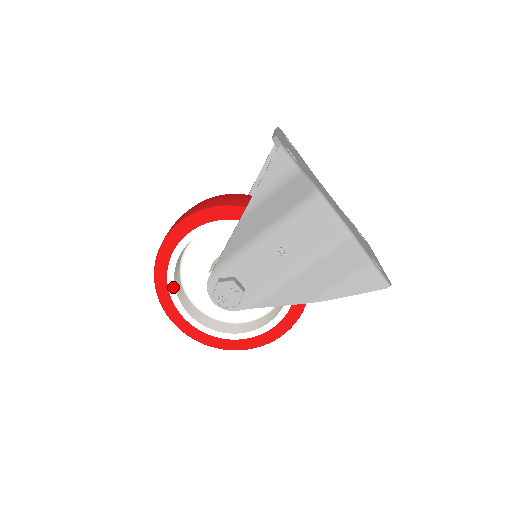
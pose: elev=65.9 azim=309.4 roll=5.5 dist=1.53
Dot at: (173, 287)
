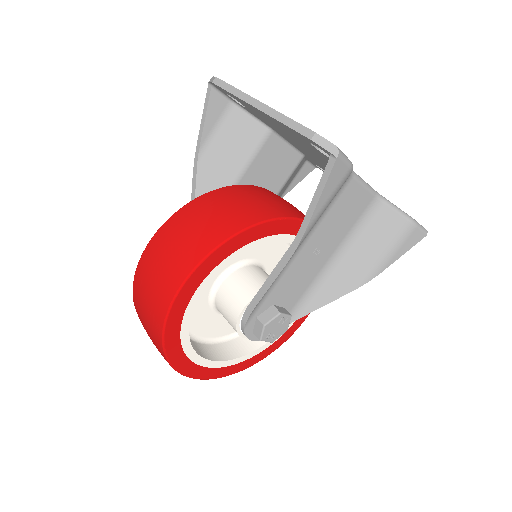
Dot at: (191, 350)
